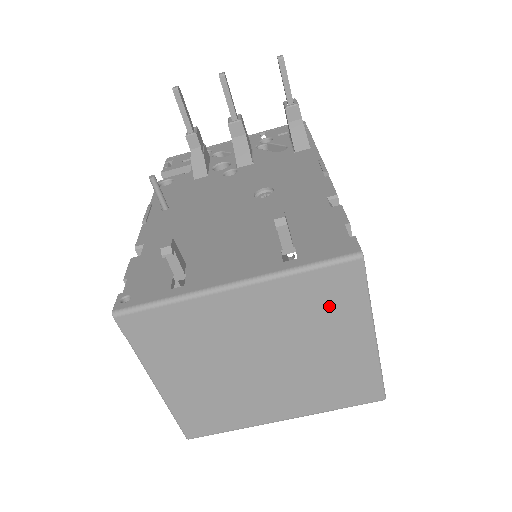
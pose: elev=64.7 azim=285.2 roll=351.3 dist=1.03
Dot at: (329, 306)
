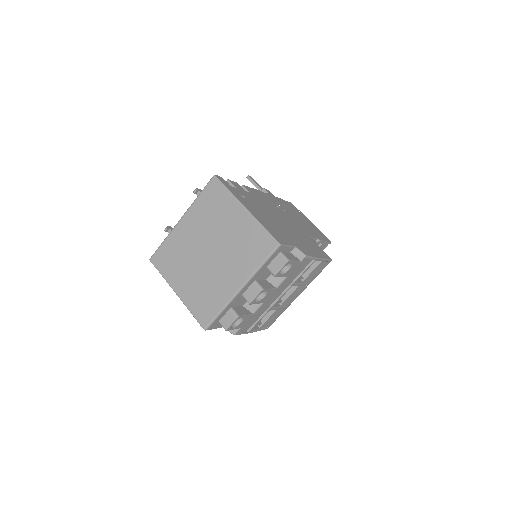
Dot at: (217, 205)
